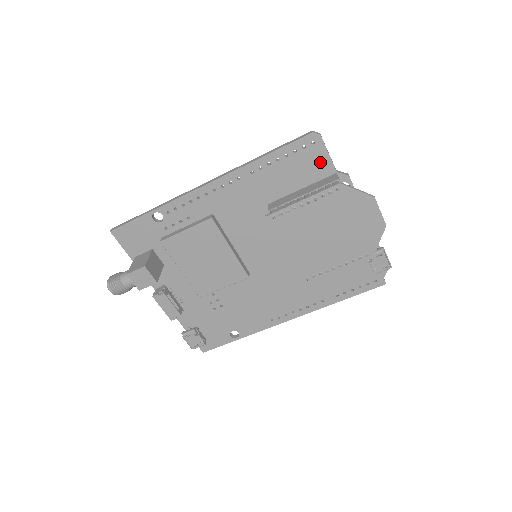
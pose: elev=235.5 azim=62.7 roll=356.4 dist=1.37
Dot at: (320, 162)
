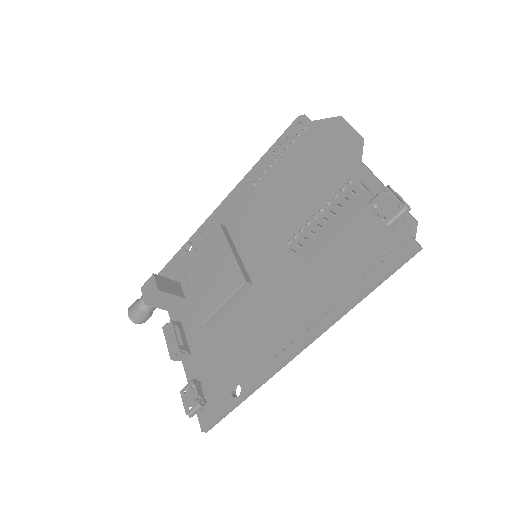
Dot at: occluded
